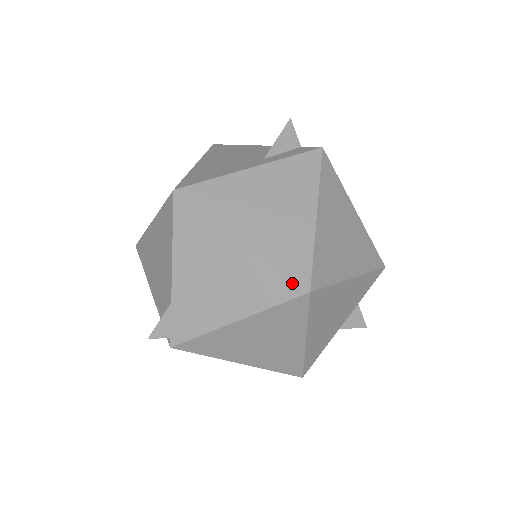
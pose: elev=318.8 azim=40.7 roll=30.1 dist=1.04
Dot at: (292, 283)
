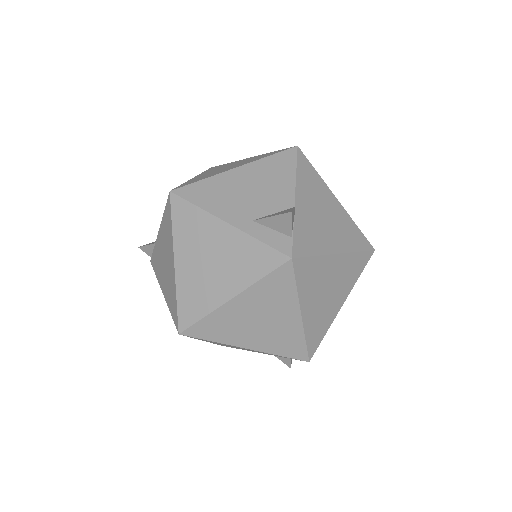
Dot at: (177, 318)
